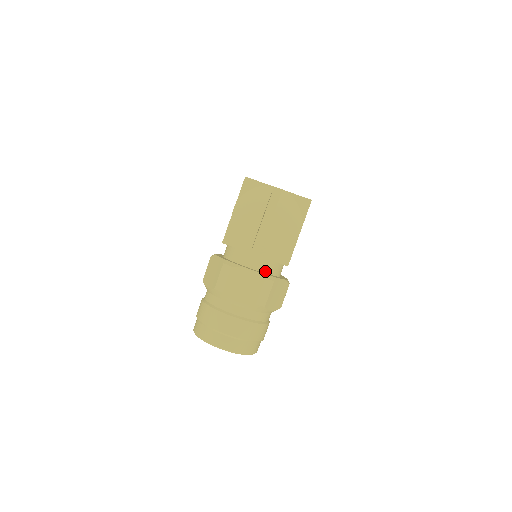
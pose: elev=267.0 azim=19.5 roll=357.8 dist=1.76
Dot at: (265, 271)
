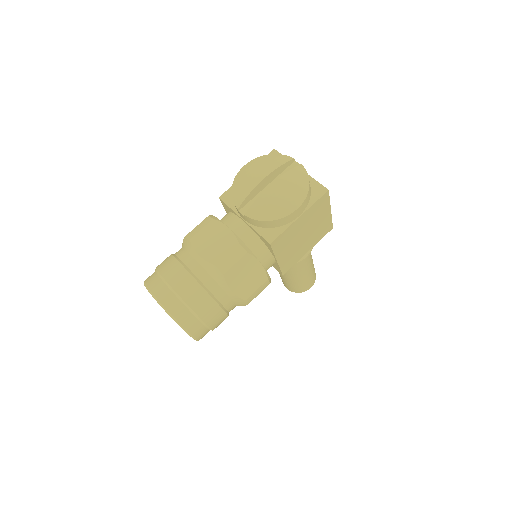
Dot at: (246, 243)
